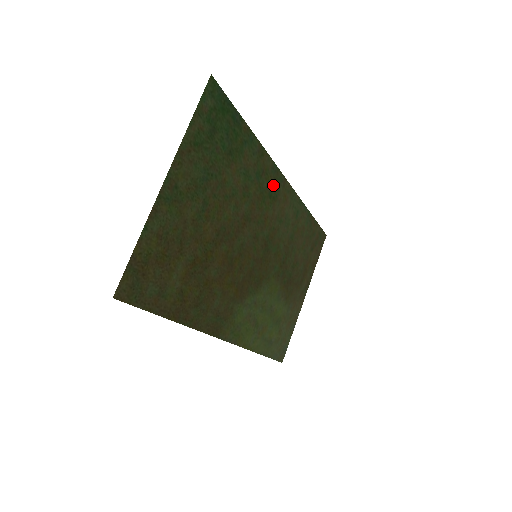
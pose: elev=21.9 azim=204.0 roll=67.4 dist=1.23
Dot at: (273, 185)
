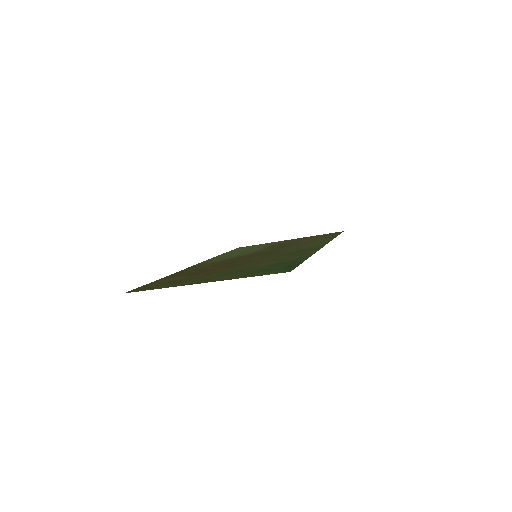
Dot at: (307, 250)
